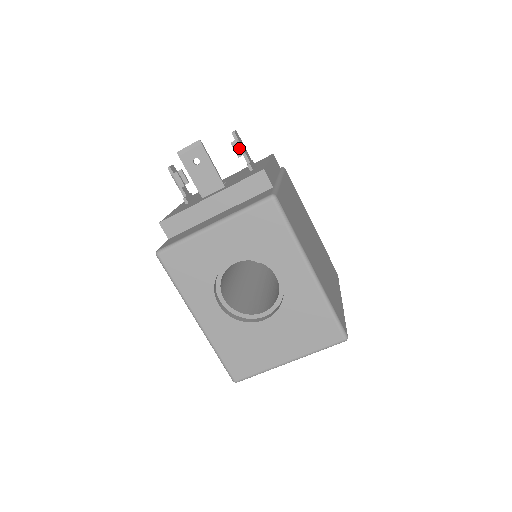
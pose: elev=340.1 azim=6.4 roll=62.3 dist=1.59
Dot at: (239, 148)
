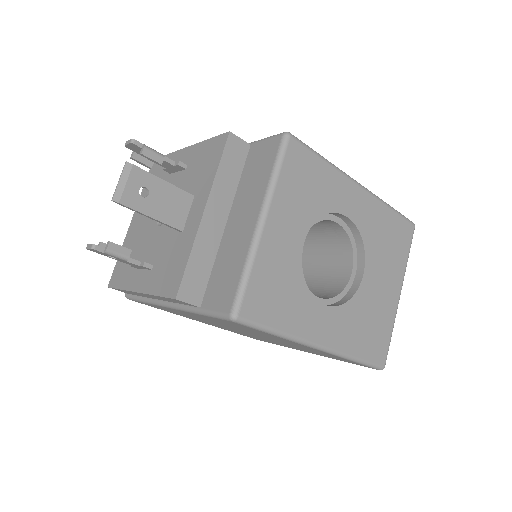
Dot at: (154, 153)
